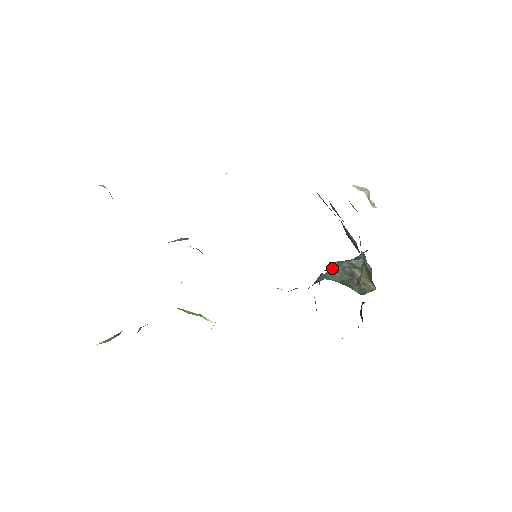
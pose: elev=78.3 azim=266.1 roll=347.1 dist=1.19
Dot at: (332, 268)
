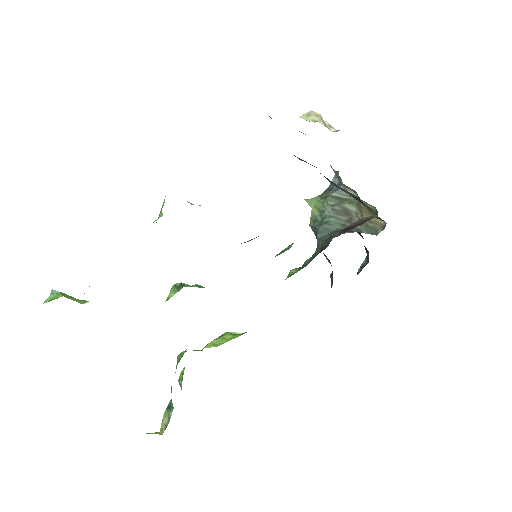
Dot at: (314, 207)
